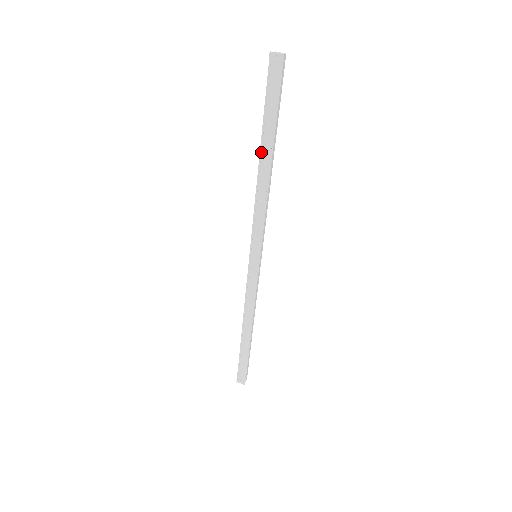
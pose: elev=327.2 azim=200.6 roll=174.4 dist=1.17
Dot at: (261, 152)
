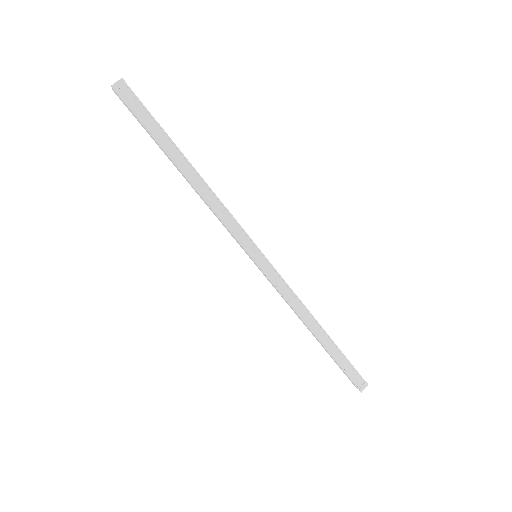
Dot at: (177, 165)
